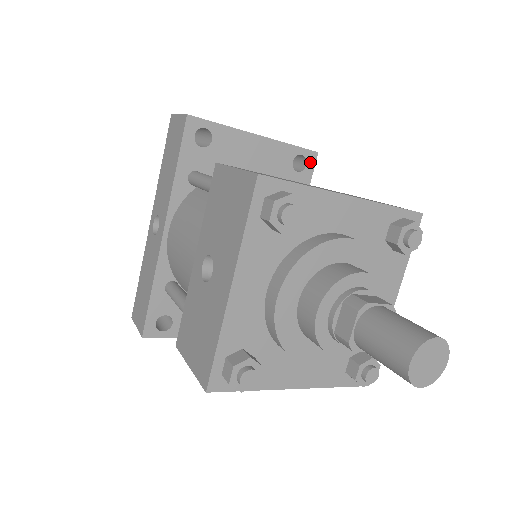
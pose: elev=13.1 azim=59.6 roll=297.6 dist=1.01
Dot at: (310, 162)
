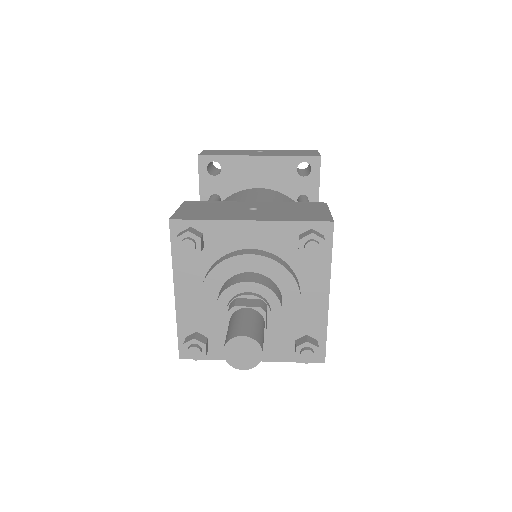
Dot at: (315, 166)
